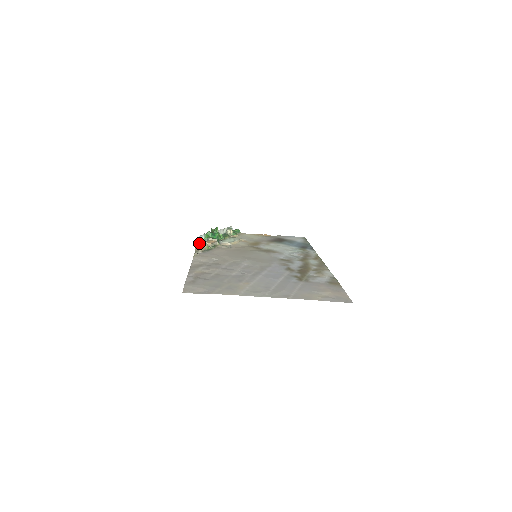
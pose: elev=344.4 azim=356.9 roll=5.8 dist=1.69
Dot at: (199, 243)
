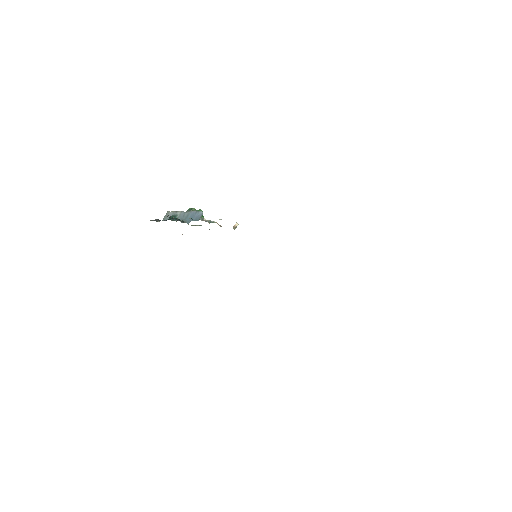
Dot at: occluded
